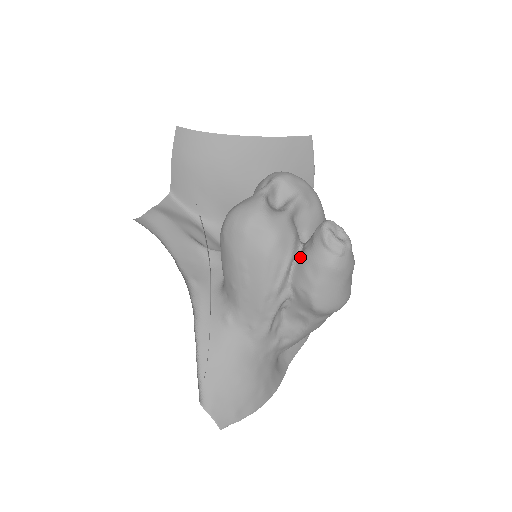
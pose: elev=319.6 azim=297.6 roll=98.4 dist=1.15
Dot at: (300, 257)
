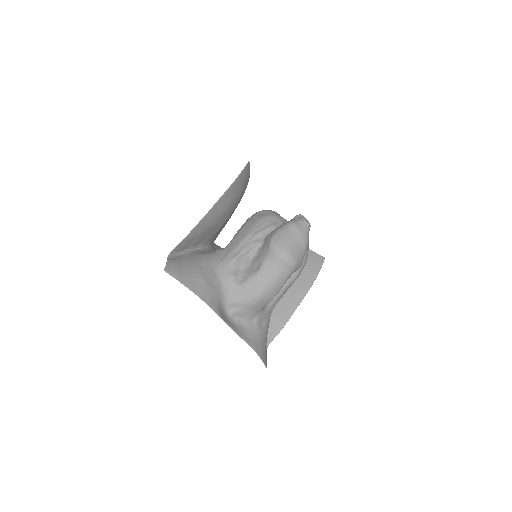
Dot at: occluded
